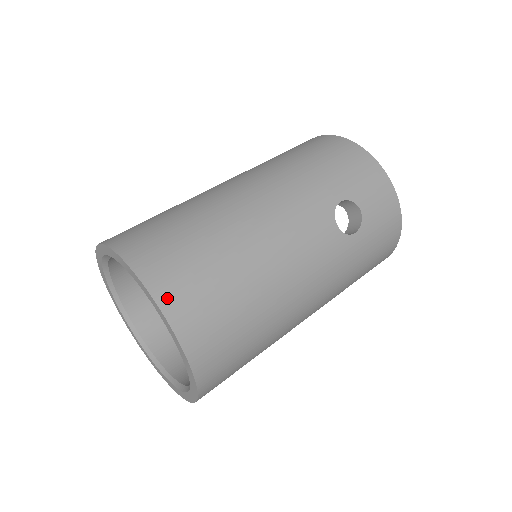
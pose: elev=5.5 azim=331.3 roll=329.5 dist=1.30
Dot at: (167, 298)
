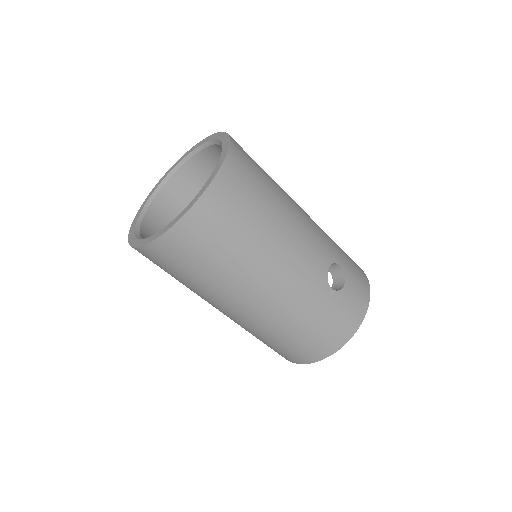
Dot at: (234, 157)
